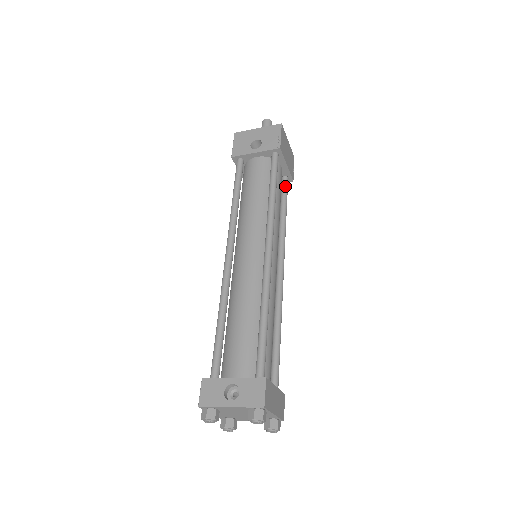
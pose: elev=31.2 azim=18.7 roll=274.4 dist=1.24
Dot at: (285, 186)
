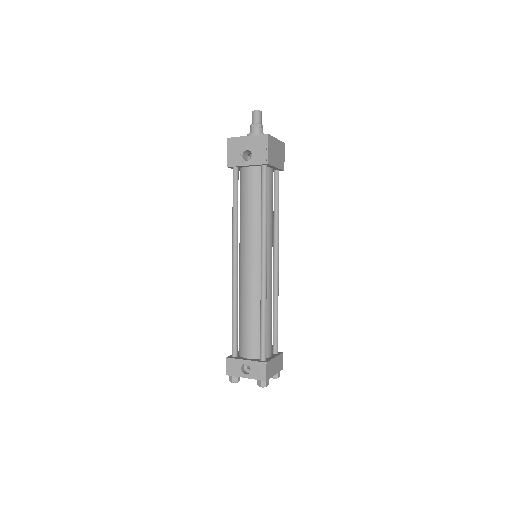
Dot at: (277, 181)
